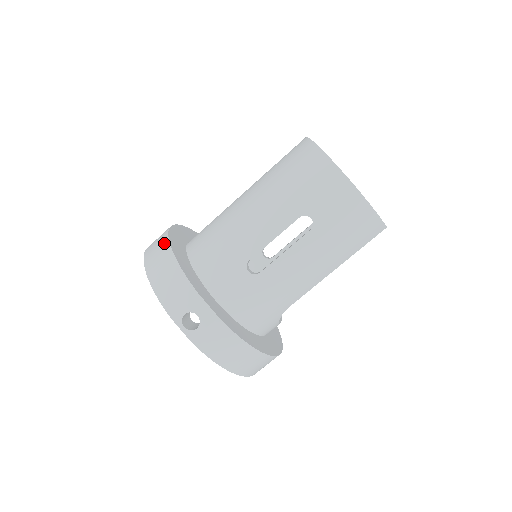
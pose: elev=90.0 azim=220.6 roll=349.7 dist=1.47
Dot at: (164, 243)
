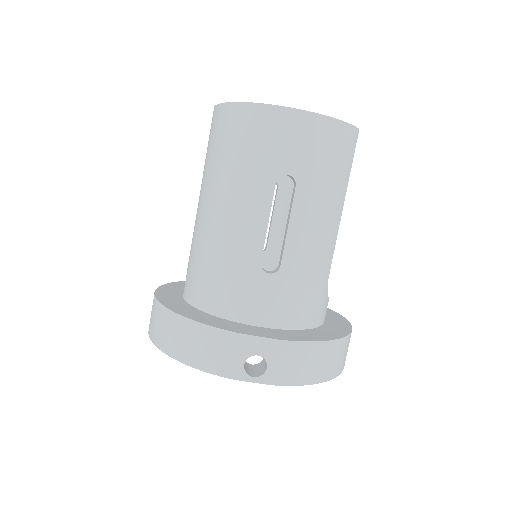
Dot at: (164, 314)
